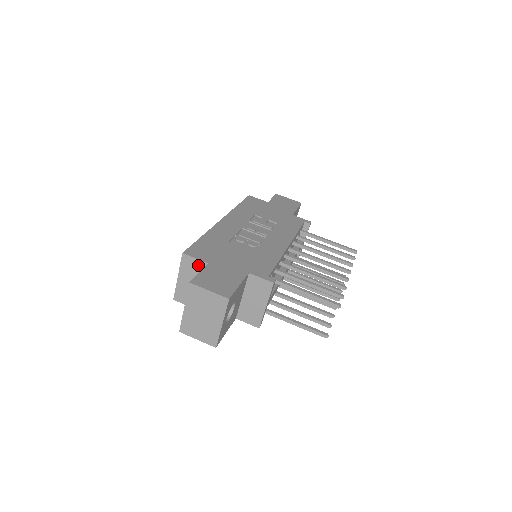
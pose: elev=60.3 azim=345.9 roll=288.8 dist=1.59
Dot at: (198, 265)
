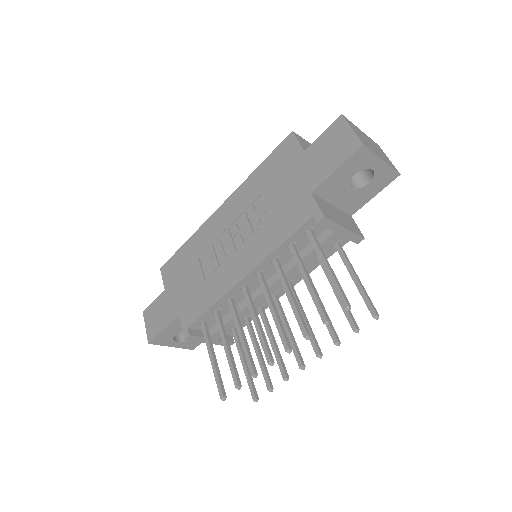
Dot at: occluded
